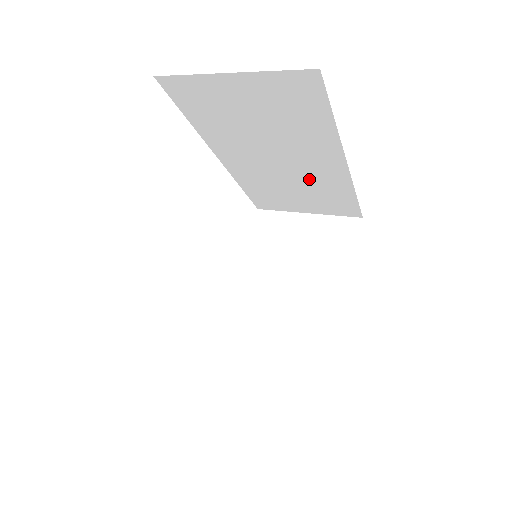
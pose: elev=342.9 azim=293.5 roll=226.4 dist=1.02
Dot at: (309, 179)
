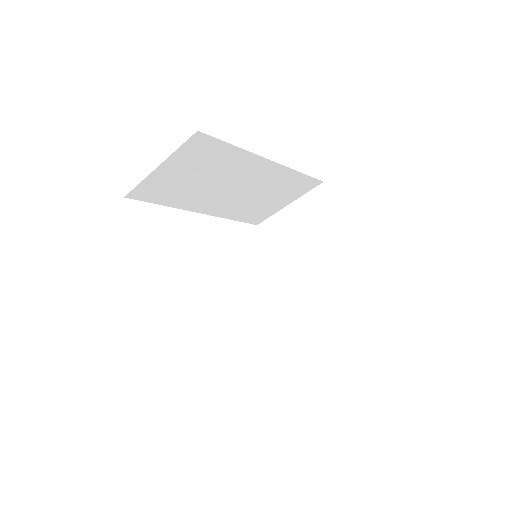
Dot at: (263, 185)
